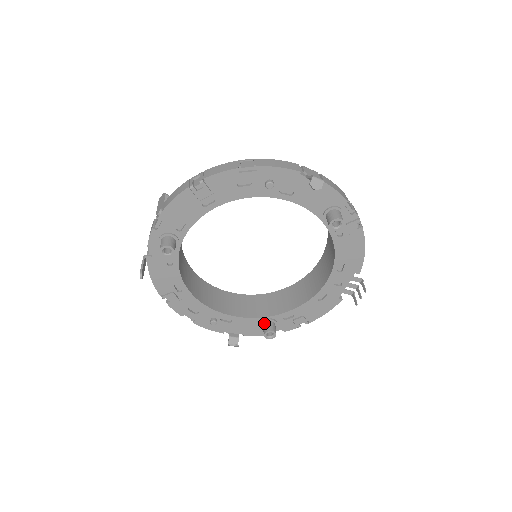
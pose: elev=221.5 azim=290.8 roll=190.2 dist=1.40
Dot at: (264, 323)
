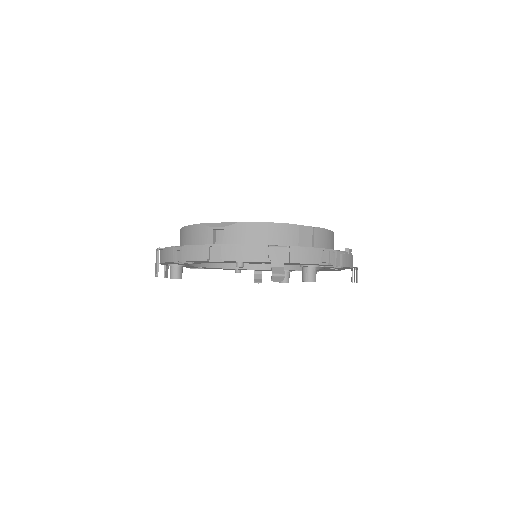
Dot at: occluded
